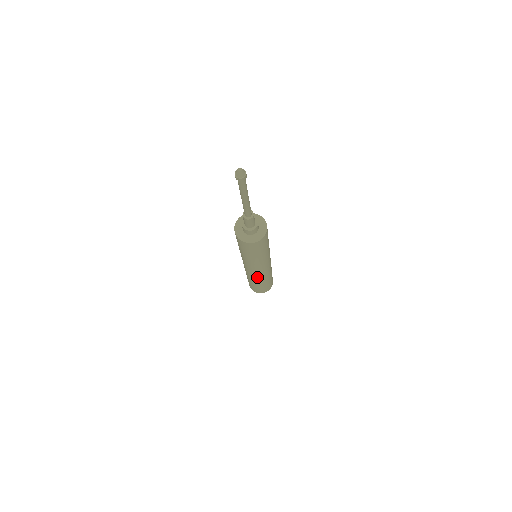
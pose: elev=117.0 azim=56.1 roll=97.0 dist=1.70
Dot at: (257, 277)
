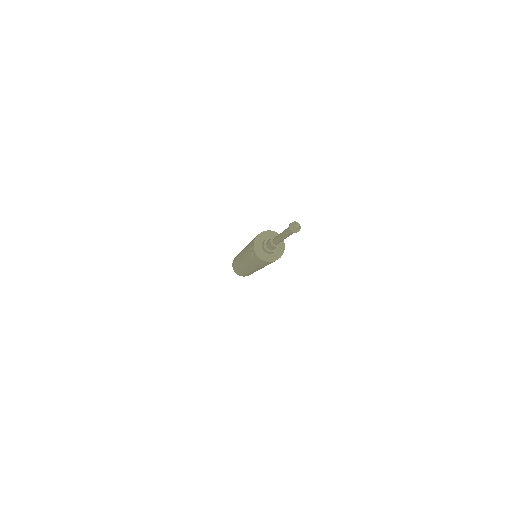
Dot at: occluded
